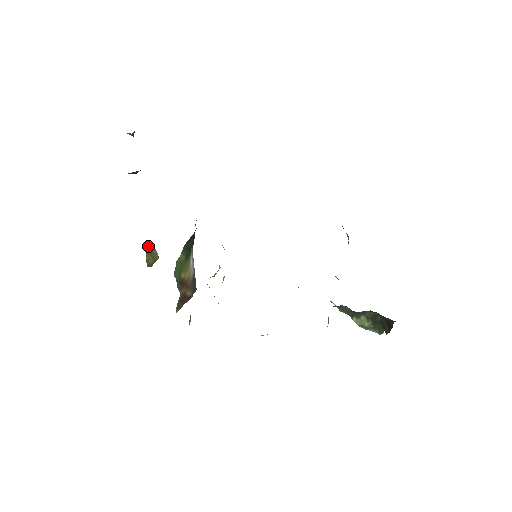
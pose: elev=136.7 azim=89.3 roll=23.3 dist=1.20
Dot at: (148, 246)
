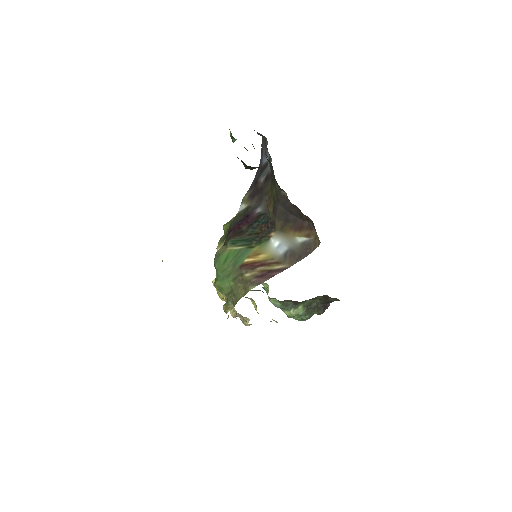
Dot at: occluded
